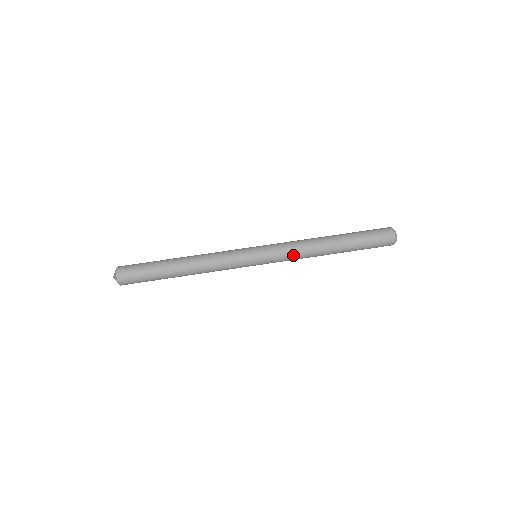
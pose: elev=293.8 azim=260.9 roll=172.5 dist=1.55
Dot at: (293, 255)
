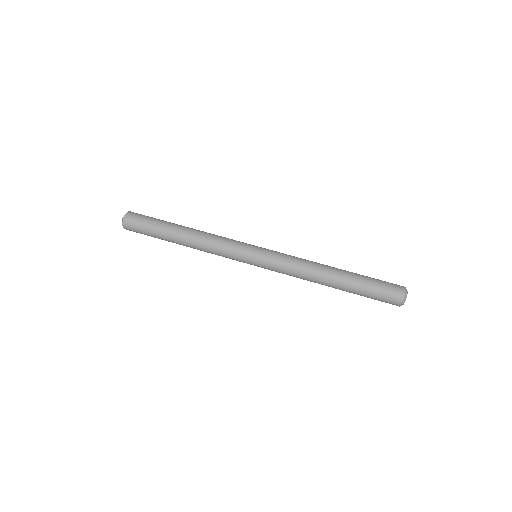
Dot at: (291, 266)
